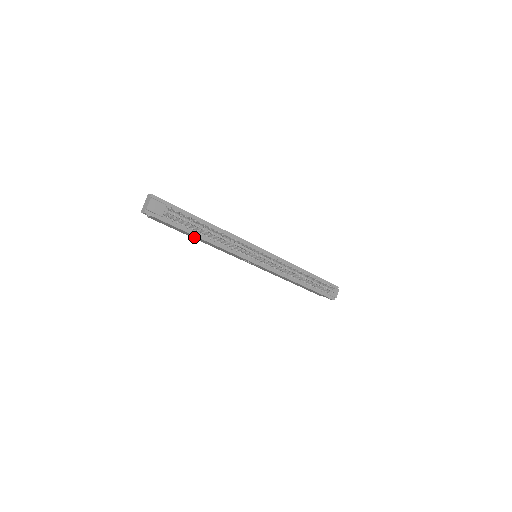
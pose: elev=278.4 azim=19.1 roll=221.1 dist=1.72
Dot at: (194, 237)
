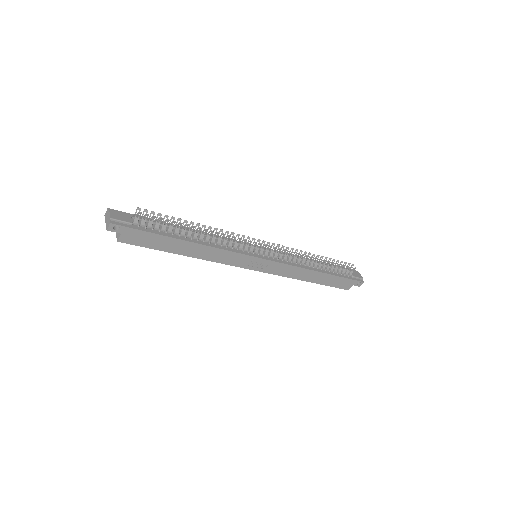
Dot at: (180, 249)
